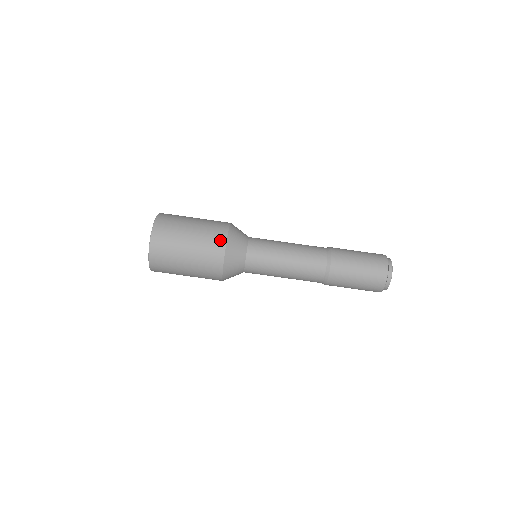
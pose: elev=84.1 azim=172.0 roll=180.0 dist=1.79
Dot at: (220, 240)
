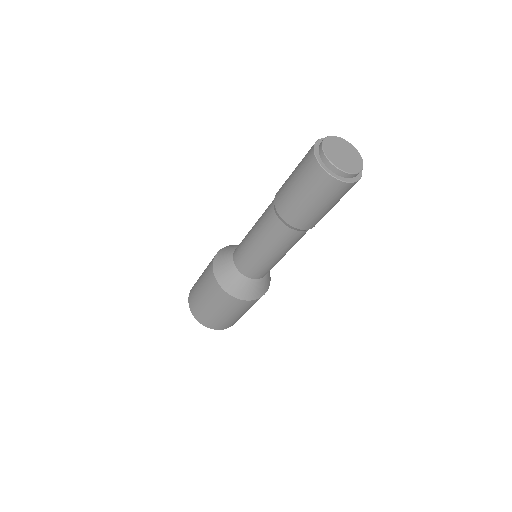
Dot at: (212, 279)
